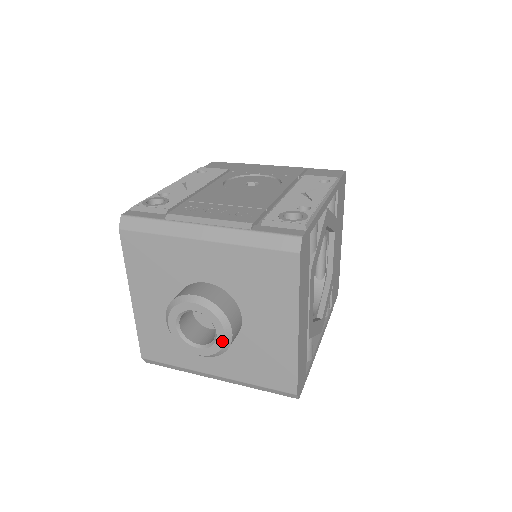
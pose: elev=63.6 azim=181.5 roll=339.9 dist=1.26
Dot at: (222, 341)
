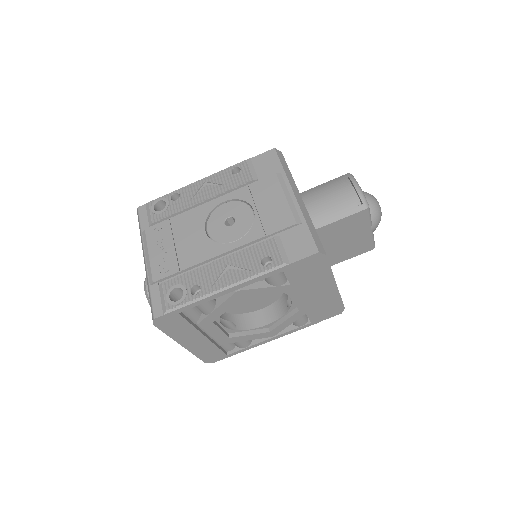
Dot at: occluded
